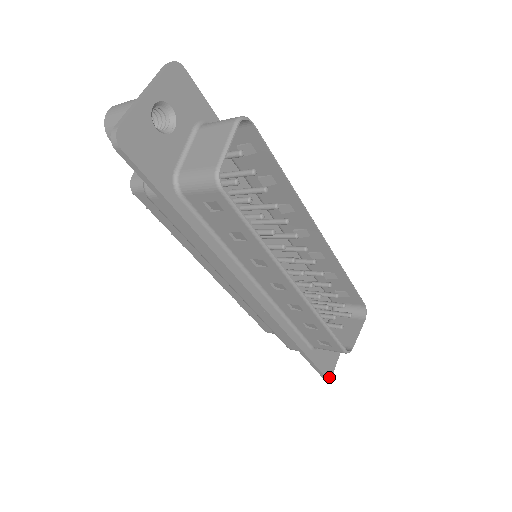
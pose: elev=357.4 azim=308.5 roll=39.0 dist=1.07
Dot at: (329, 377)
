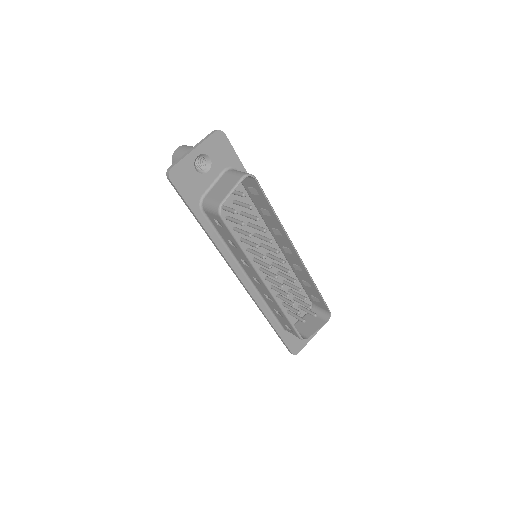
Dot at: (294, 354)
